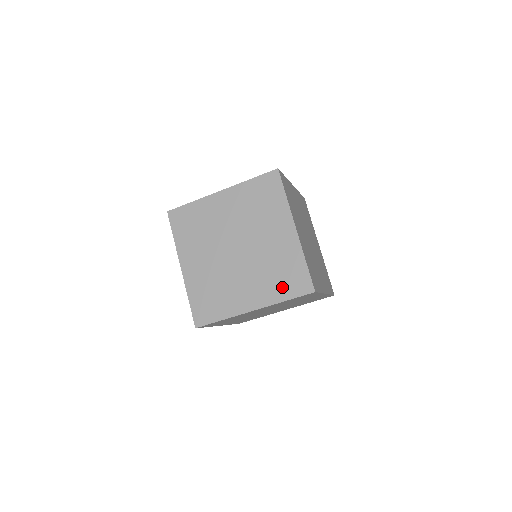
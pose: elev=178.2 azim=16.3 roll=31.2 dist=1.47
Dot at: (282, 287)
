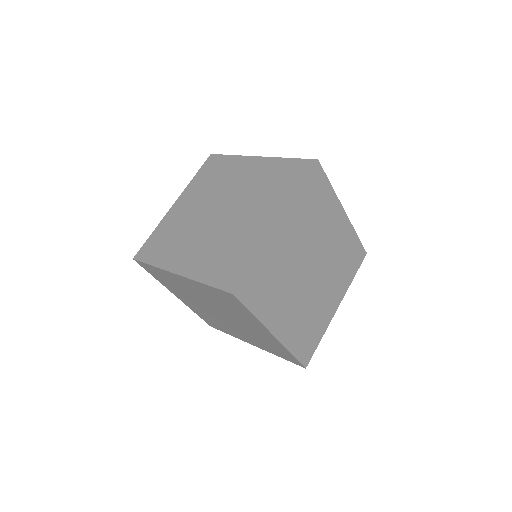
Dot at: (215, 269)
